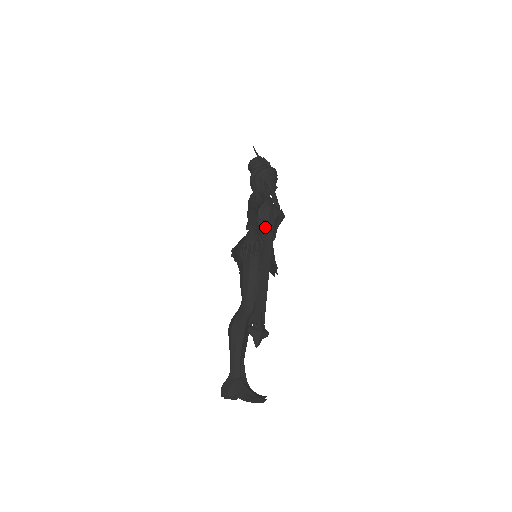
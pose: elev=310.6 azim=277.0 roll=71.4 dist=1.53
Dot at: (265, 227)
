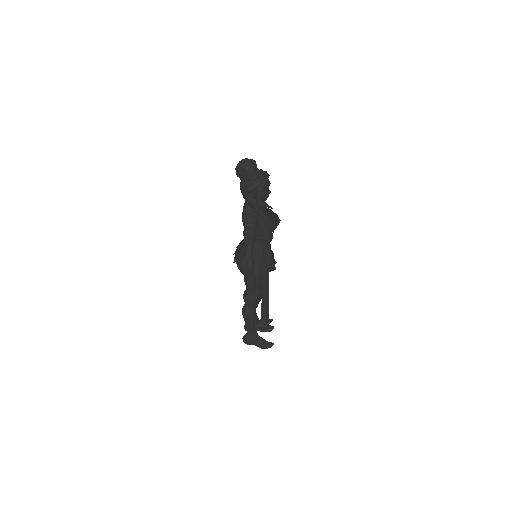
Dot at: (262, 242)
